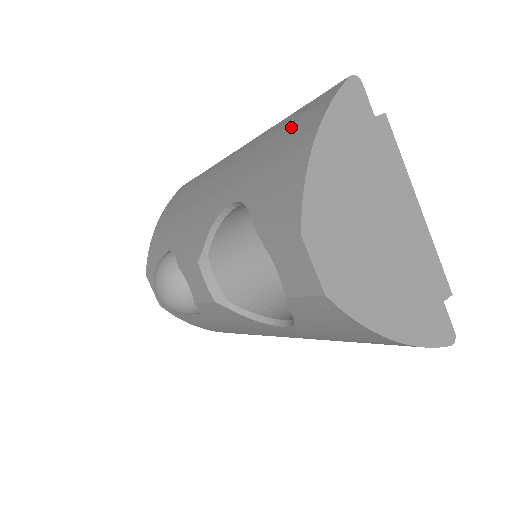
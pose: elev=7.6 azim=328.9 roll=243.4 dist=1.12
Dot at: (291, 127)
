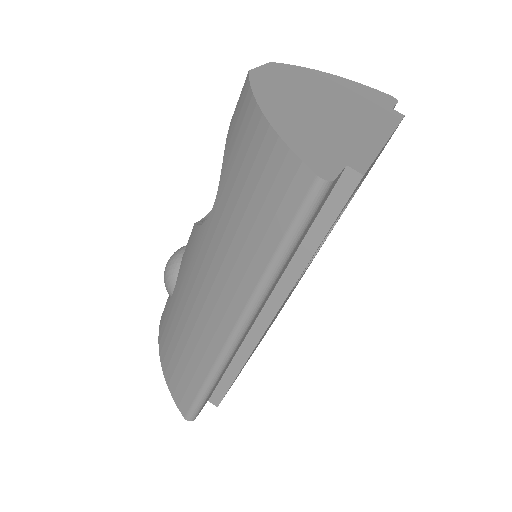
Dot at: occluded
